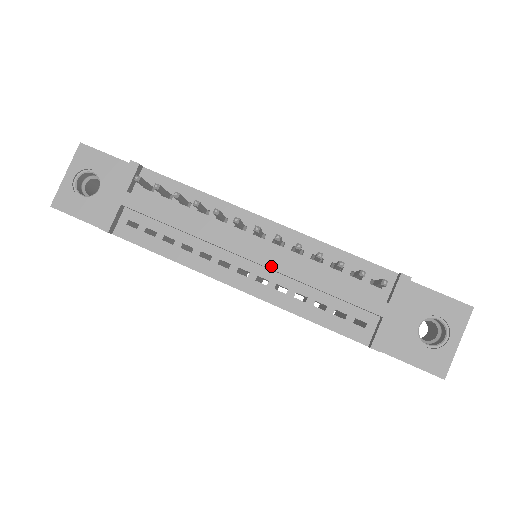
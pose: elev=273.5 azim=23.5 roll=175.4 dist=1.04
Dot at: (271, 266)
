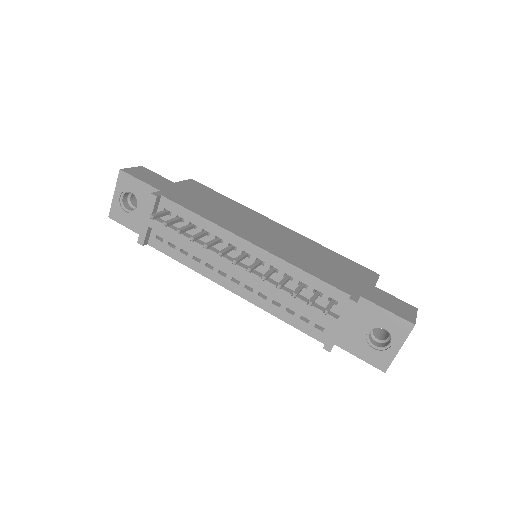
Dot at: (252, 282)
